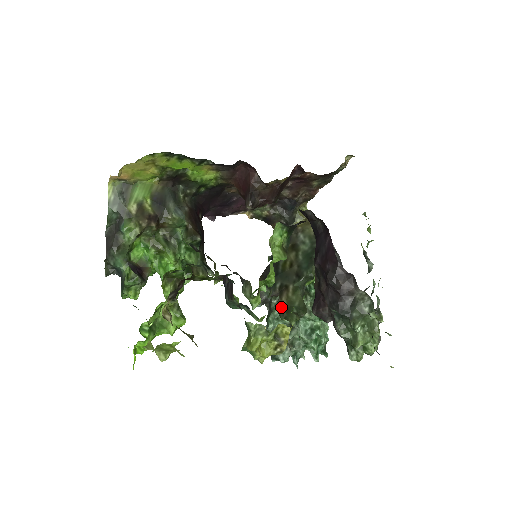
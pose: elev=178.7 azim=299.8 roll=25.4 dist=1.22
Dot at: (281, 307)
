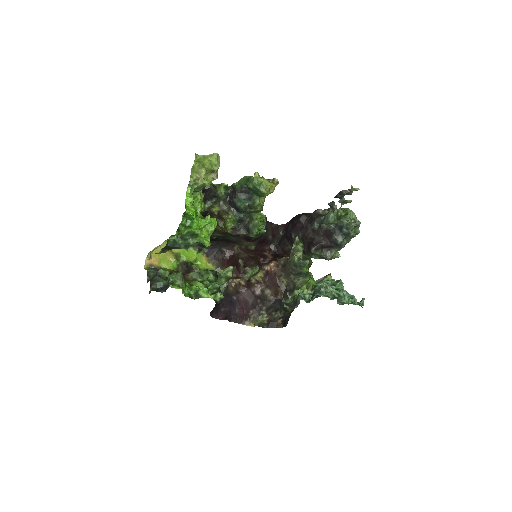
Dot at: (290, 257)
